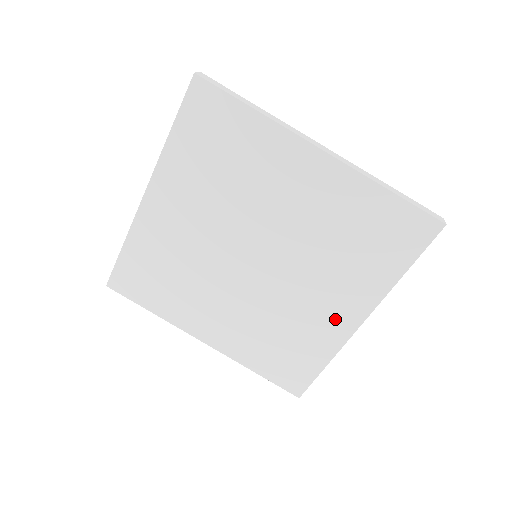
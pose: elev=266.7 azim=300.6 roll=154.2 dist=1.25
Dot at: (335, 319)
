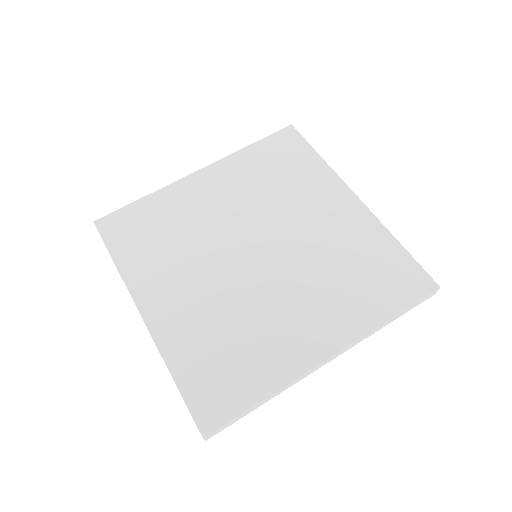
Dot at: (302, 342)
